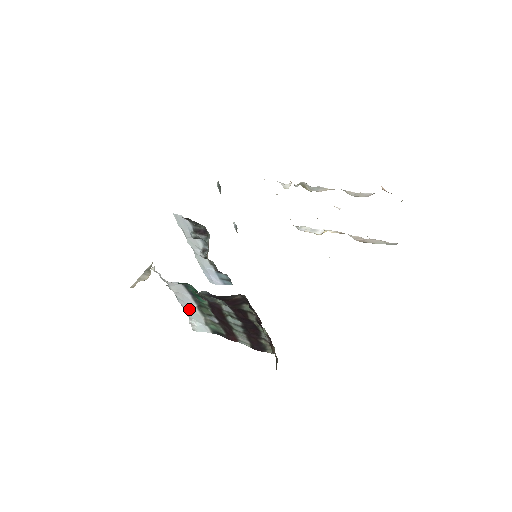
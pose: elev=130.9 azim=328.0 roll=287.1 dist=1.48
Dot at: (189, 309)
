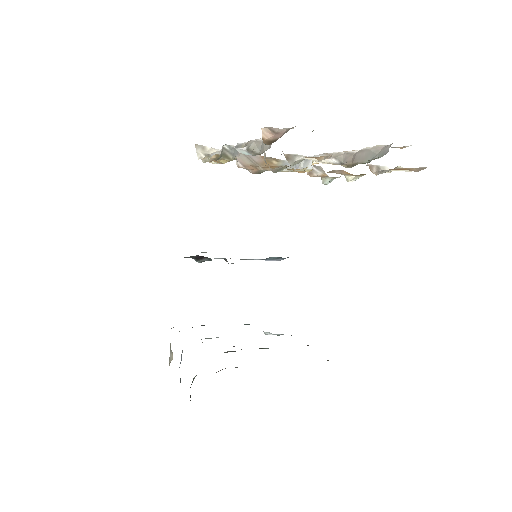
Dot at: occluded
